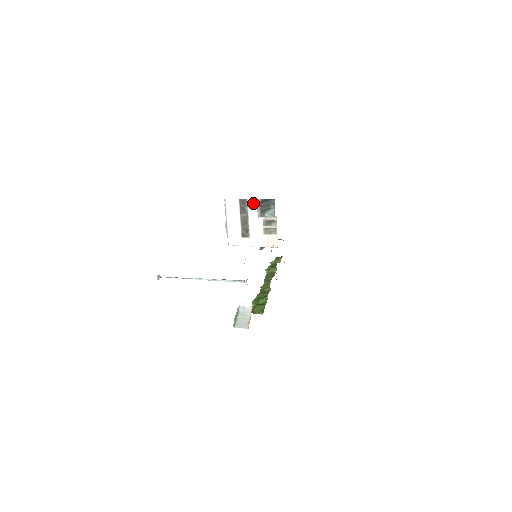
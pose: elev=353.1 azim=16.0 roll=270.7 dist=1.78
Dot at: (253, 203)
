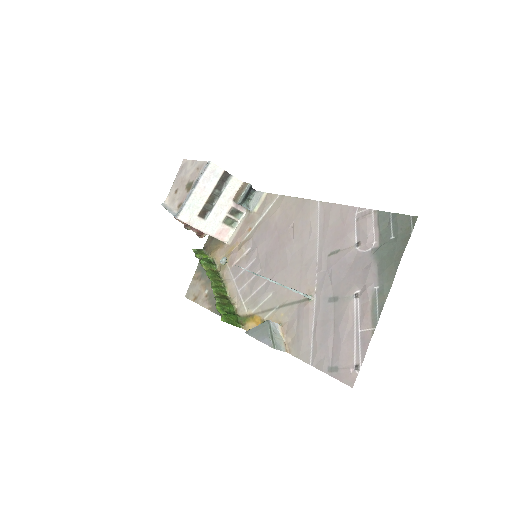
Dot at: (235, 183)
